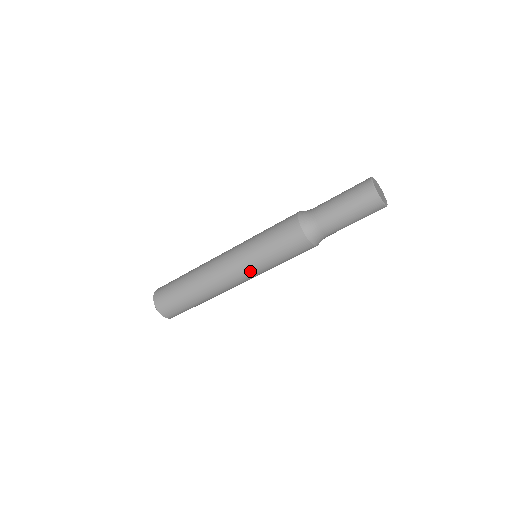
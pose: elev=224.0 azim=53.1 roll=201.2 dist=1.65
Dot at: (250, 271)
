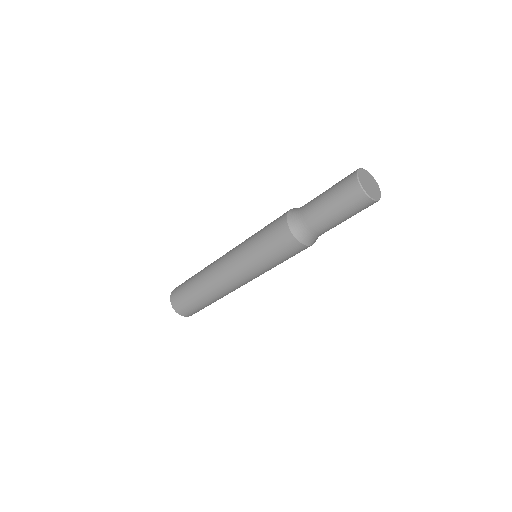
Dot at: (252, 275)
